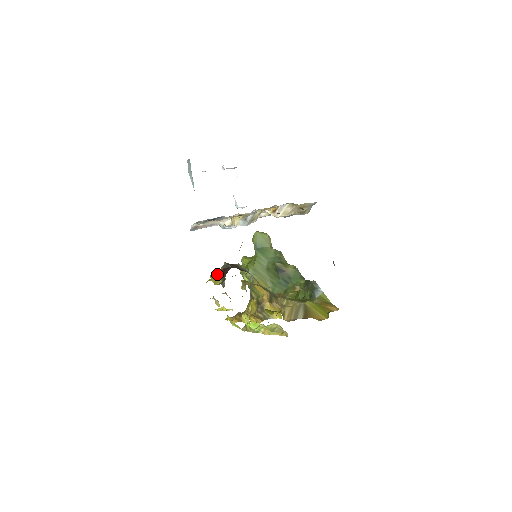
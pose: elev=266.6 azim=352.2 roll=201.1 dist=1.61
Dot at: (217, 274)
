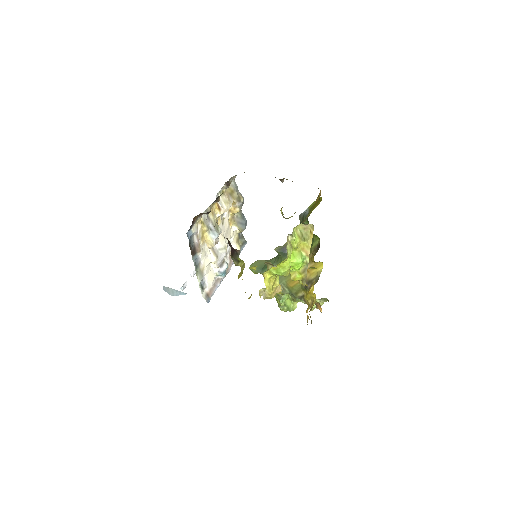
Dot at: (239, 274)
